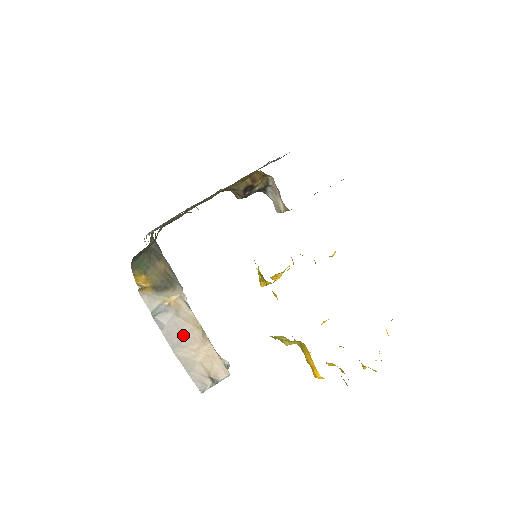
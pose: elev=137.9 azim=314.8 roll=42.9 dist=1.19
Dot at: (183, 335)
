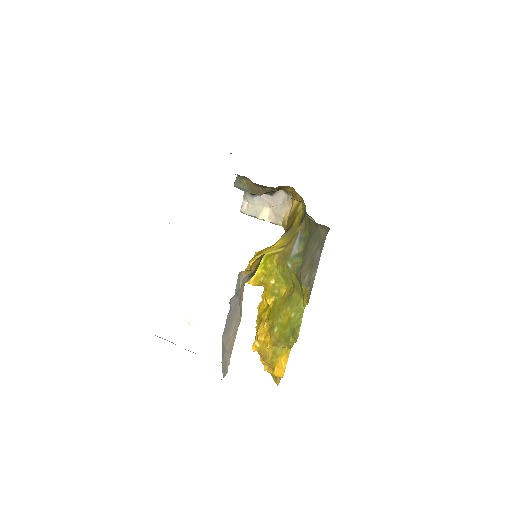
Dot at: (233, 322)
